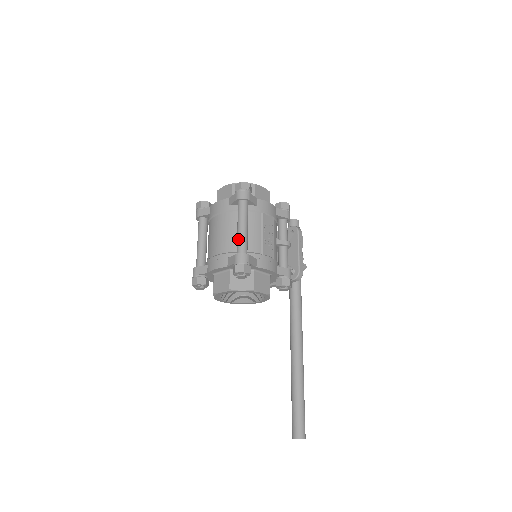
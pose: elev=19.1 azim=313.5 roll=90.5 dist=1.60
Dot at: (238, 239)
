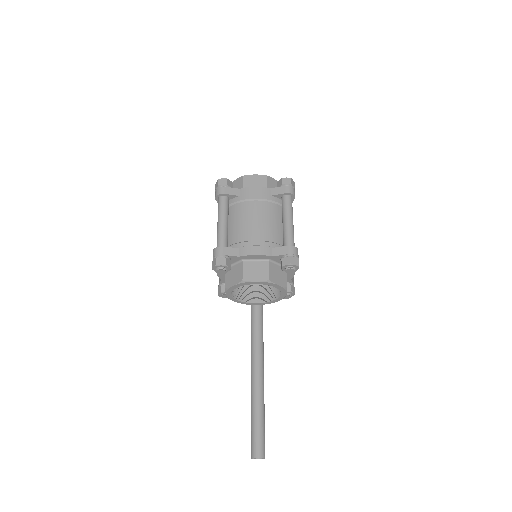
Dot at: (288, 232)
